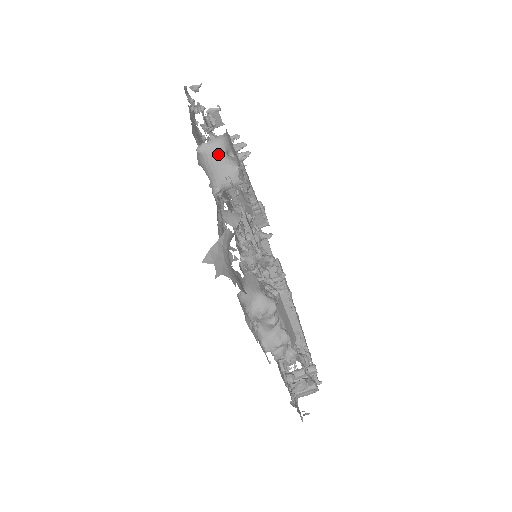
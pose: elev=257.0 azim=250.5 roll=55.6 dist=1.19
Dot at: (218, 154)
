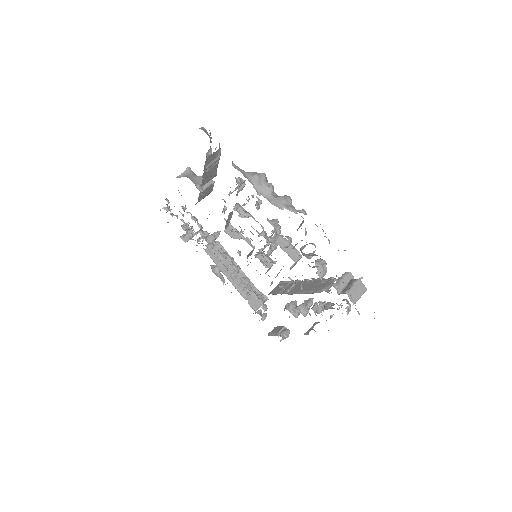
Dot at: (190, 175)
